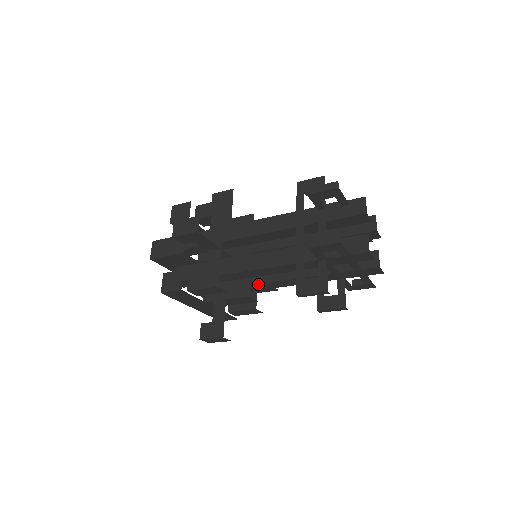
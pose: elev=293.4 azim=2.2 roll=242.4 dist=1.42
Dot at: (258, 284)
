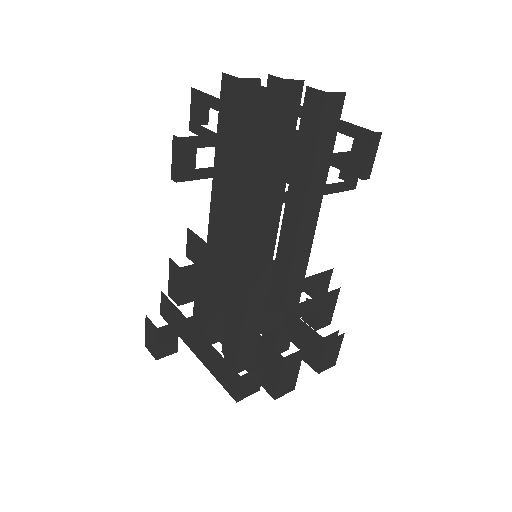
Dot at: (236, 275)
